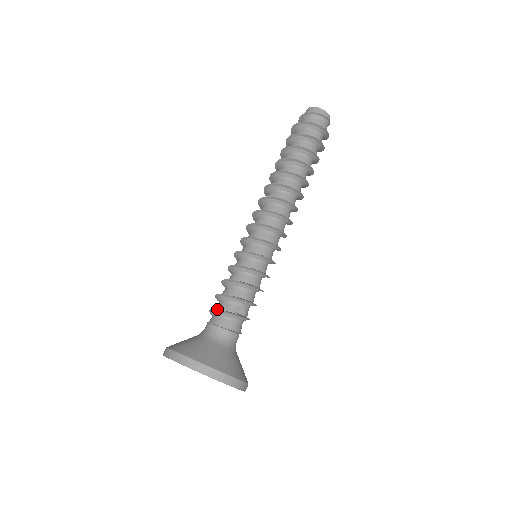
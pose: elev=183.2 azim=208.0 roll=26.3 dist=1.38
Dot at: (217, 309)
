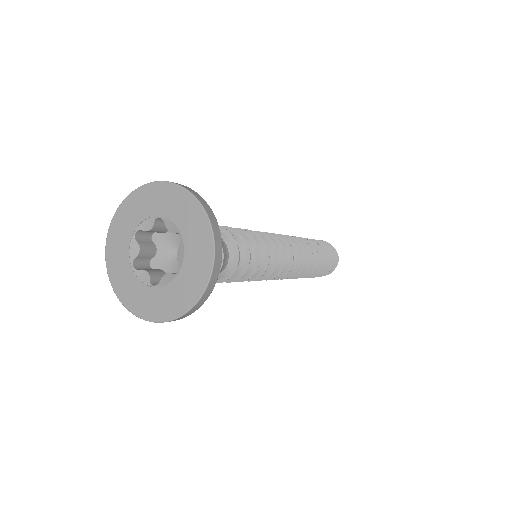
Dot at: occluded
